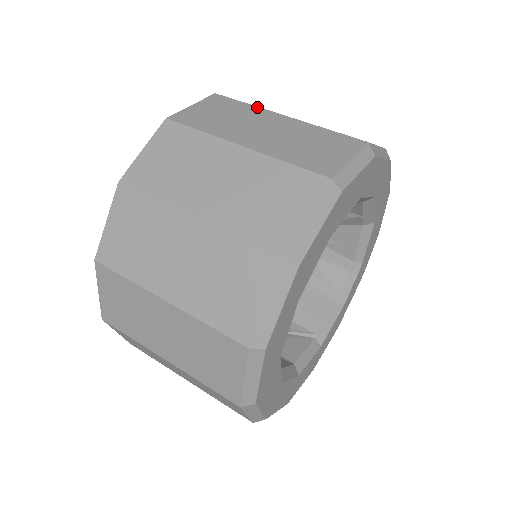
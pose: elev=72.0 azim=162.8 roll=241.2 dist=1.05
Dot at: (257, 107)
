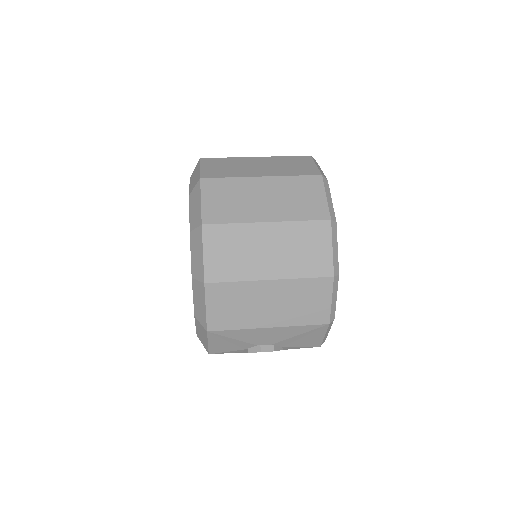
Dot at: occluded
